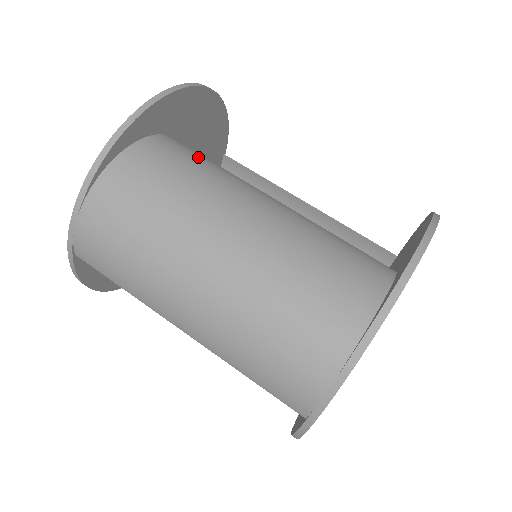
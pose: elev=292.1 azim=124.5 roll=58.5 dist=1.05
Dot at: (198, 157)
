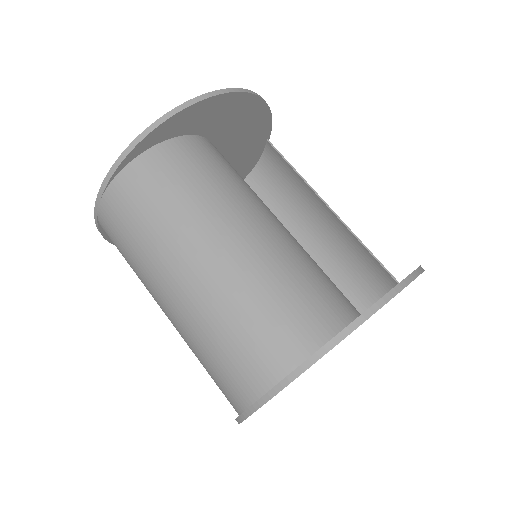
Dot at: (211, 166)
